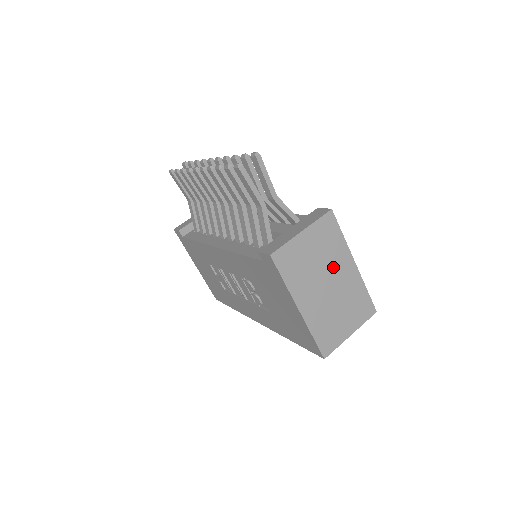
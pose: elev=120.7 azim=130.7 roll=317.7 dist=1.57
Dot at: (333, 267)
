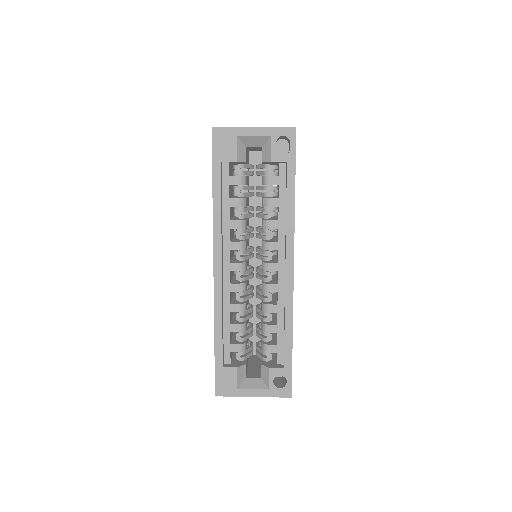
Dot at: occluded
